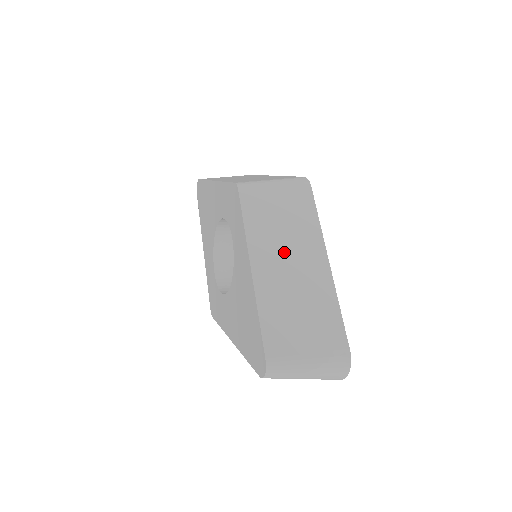
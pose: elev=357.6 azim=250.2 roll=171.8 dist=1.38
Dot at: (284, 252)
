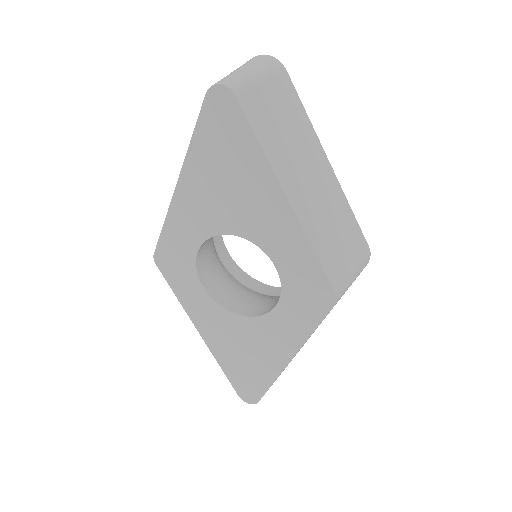
Dot at: occluded
